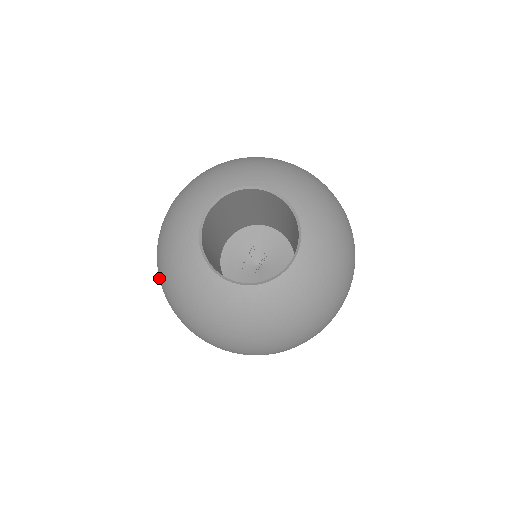
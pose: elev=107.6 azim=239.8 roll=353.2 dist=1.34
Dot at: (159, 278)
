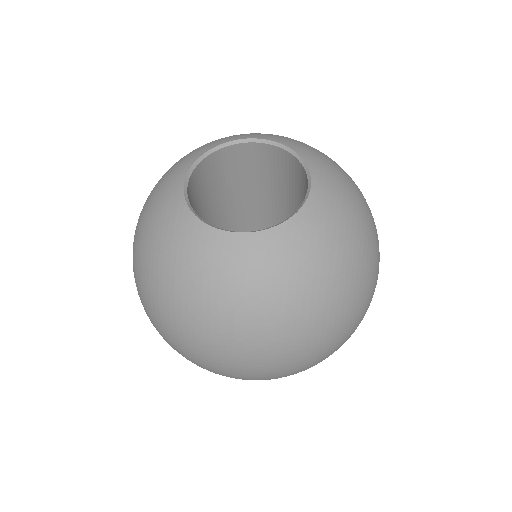
Dot at: (145, 304)
